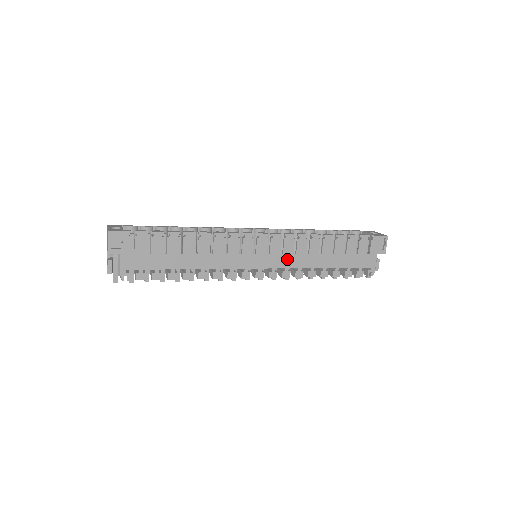
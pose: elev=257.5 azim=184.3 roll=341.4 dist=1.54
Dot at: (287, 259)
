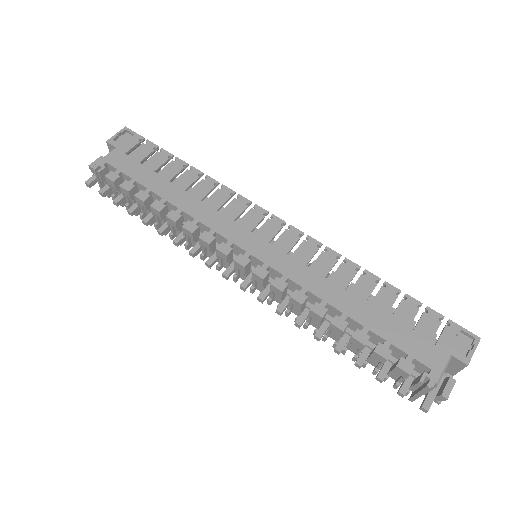
Dot at: (293, 266)
